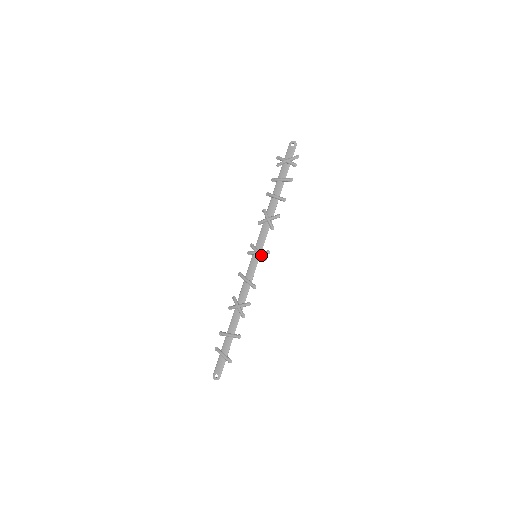
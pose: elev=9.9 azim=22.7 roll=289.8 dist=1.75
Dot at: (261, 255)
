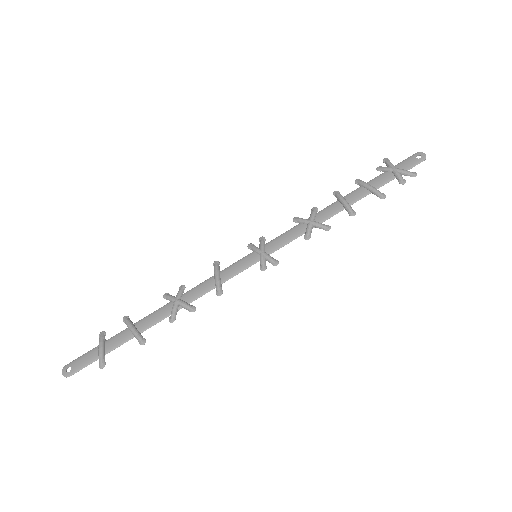
Dot at: (263, 259)
